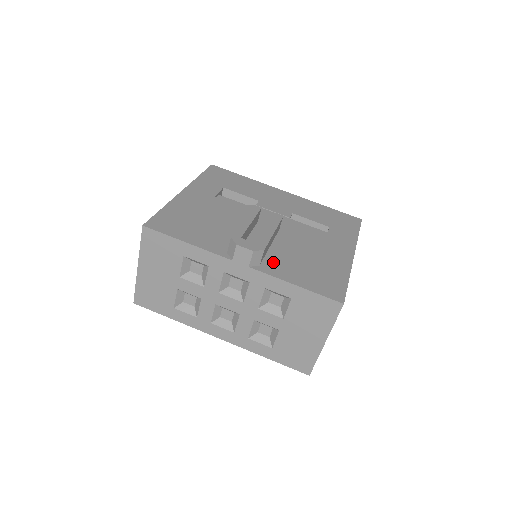
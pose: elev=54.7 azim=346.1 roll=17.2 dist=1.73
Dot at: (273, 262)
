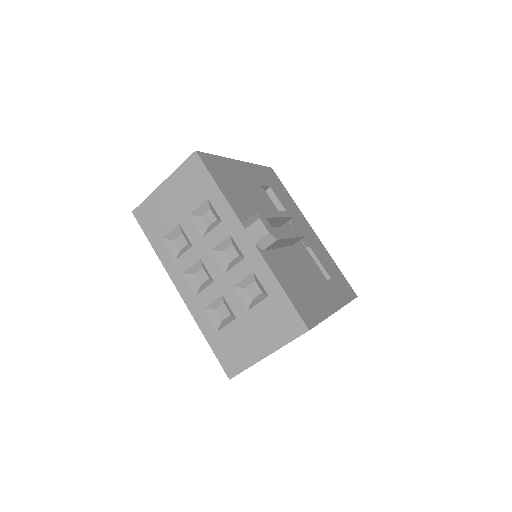
Dot at: (275, 258)
